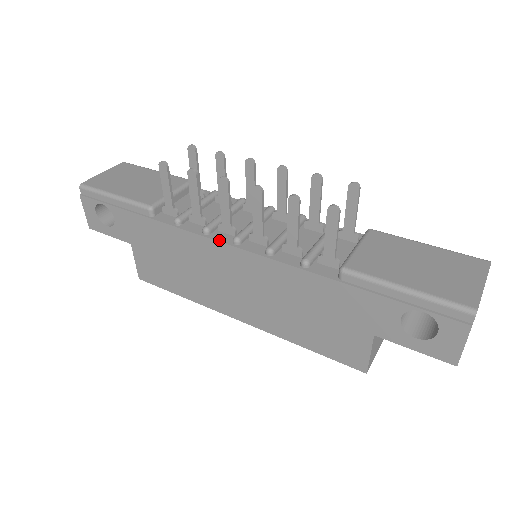
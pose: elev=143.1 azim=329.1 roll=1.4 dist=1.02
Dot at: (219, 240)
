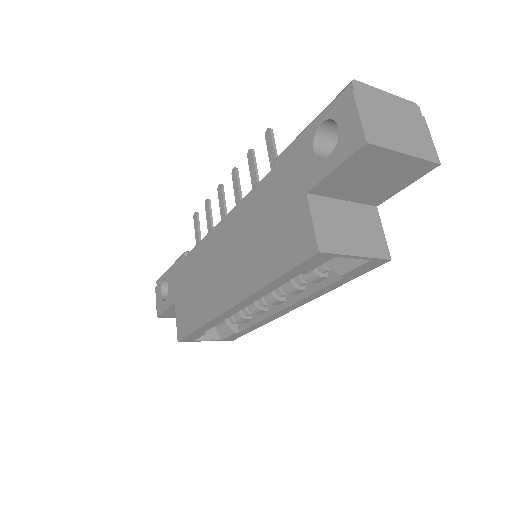
Dot at: (214, 229)
